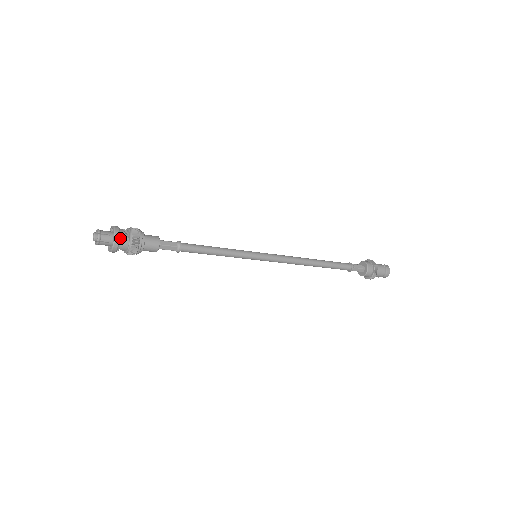
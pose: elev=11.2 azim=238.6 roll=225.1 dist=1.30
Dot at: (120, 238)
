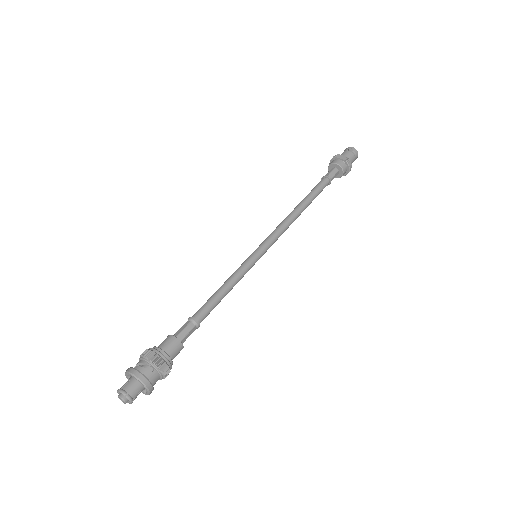
Dot at: (148, 379)
